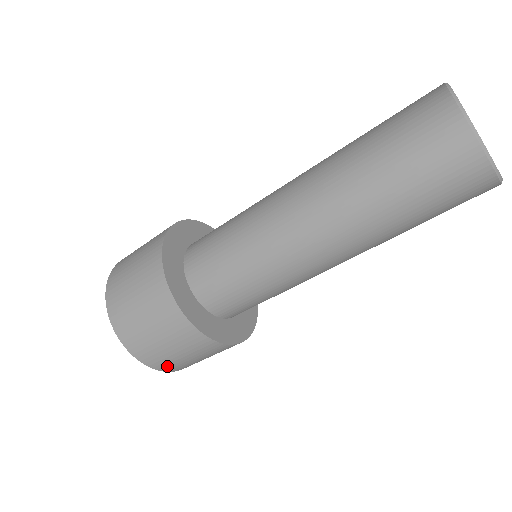
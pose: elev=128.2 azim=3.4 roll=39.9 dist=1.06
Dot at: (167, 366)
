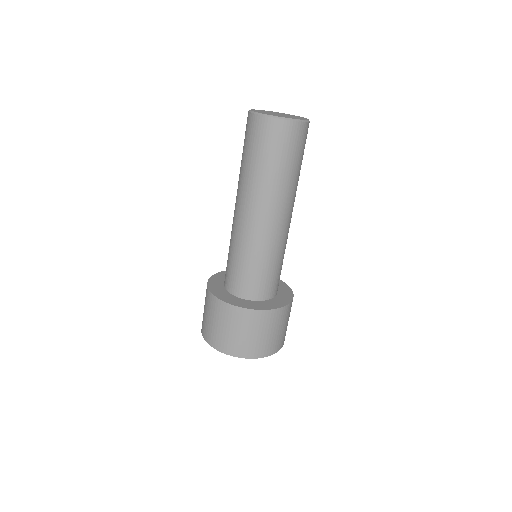
Dot at: (281, 343)
